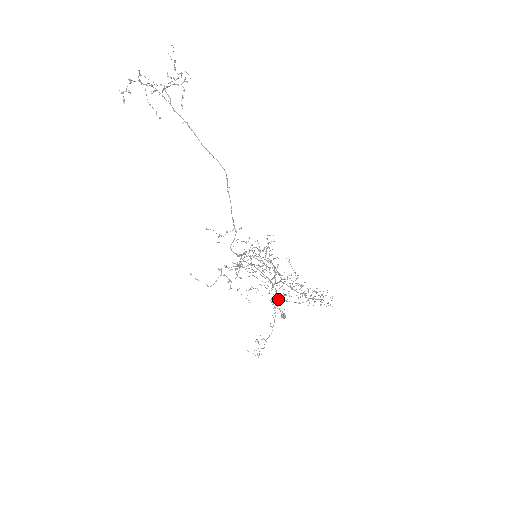
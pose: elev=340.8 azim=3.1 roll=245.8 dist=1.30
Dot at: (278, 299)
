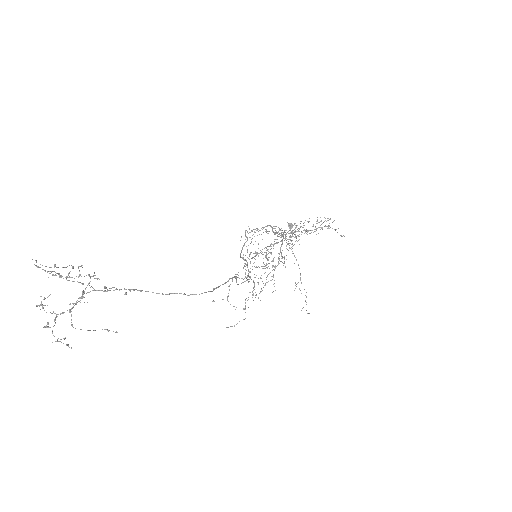
Dot at: occluded
